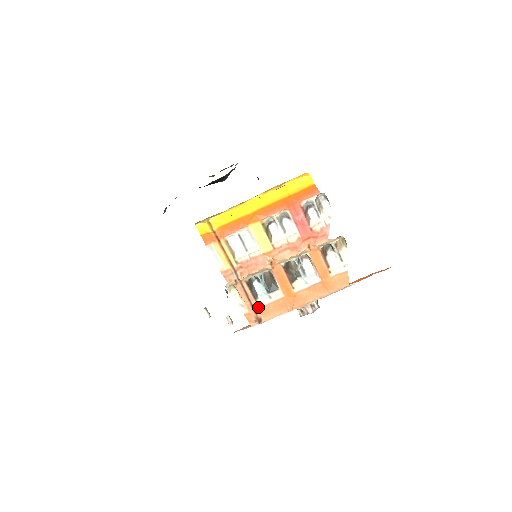
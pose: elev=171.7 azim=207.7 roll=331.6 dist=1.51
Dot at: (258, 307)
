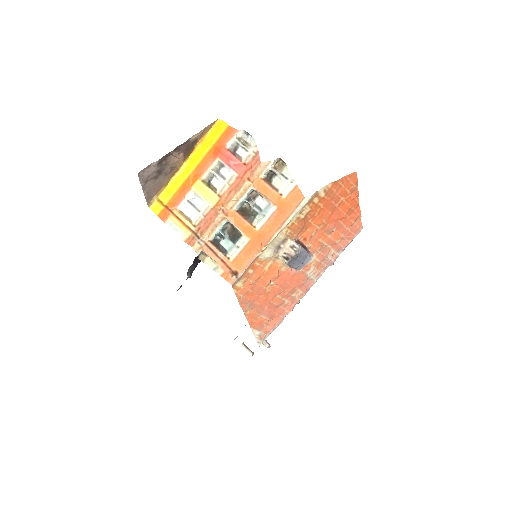
Dot at: (230, 262)
